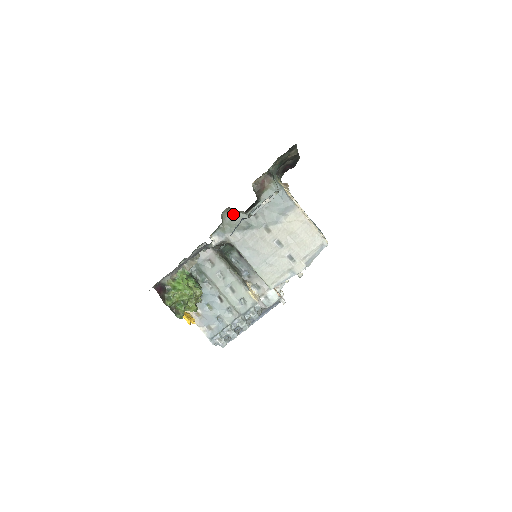
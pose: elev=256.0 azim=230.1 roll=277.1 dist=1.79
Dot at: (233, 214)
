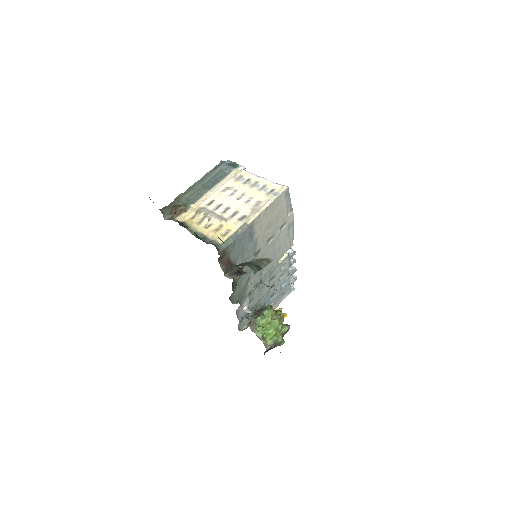
Dot at: (235, 291)
